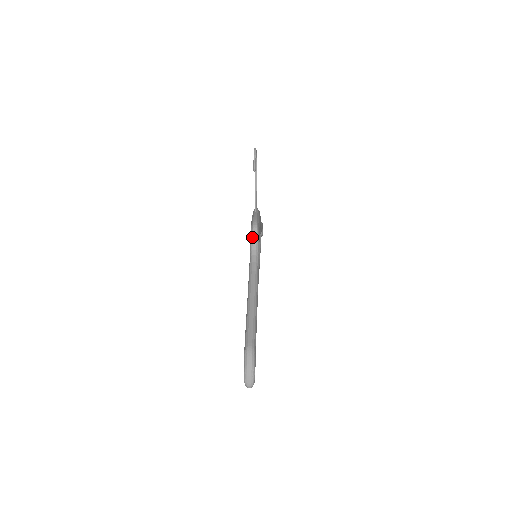
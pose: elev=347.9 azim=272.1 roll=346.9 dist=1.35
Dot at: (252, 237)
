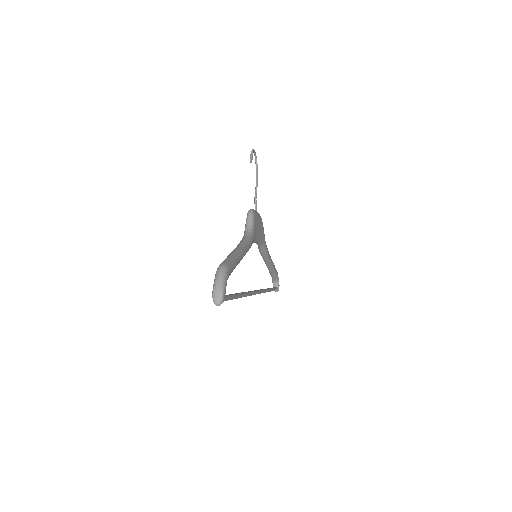
Dot at: (247, 219)
